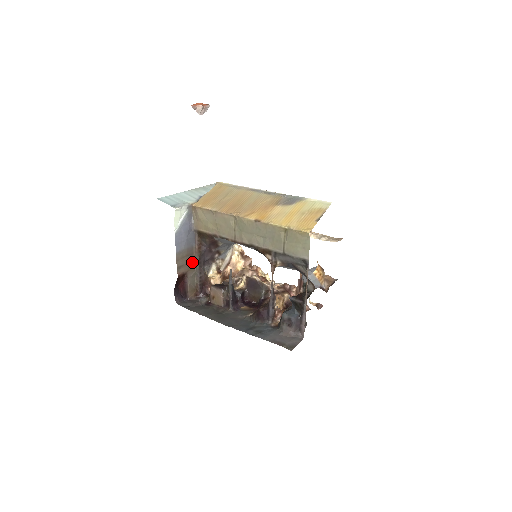
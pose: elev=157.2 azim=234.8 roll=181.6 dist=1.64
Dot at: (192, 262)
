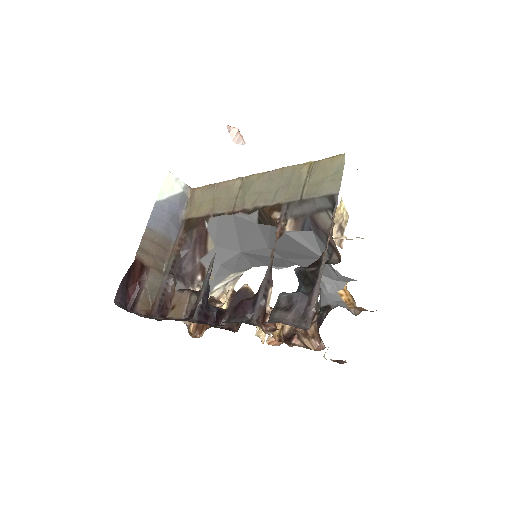
Dot at: (162, 261)
